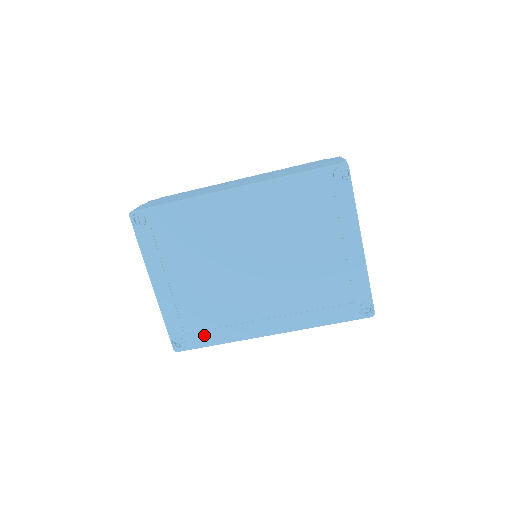
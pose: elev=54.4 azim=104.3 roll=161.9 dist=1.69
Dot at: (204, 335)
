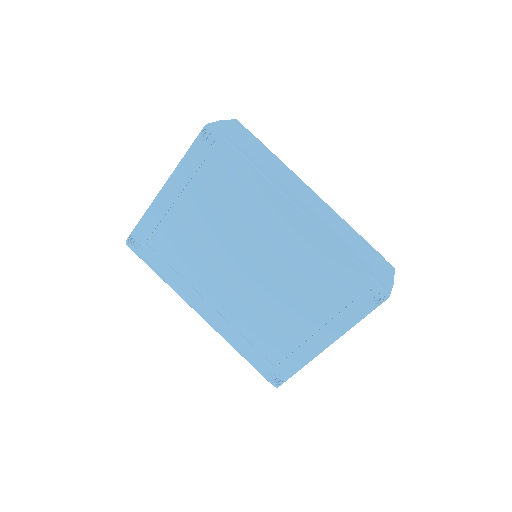
Dot at: (157, 259)
